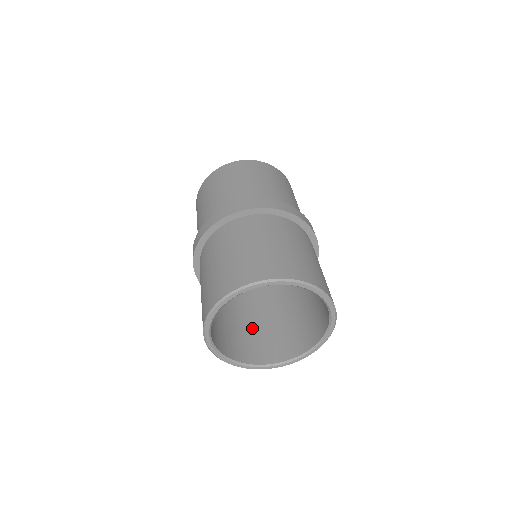
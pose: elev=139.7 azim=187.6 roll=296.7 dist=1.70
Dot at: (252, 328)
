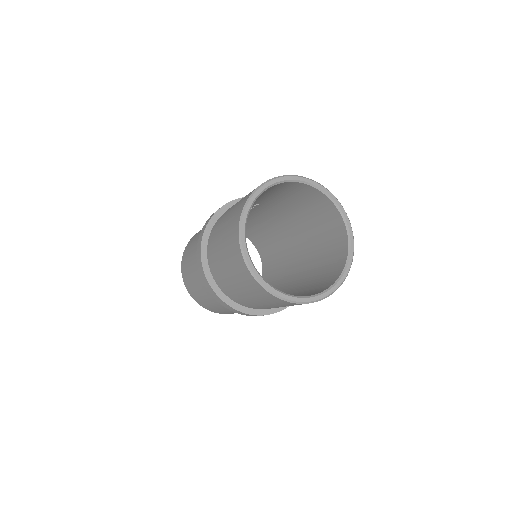
Dot at: occluded
